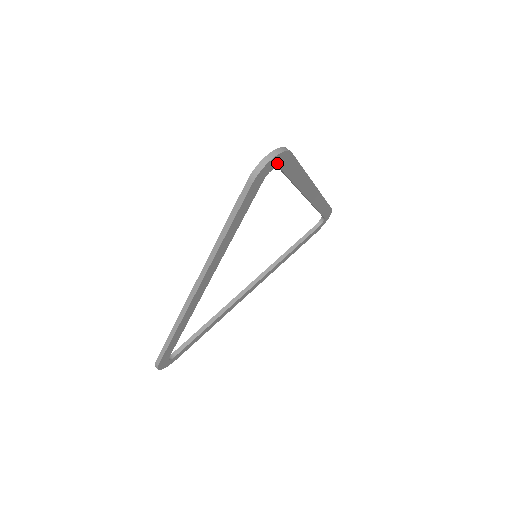
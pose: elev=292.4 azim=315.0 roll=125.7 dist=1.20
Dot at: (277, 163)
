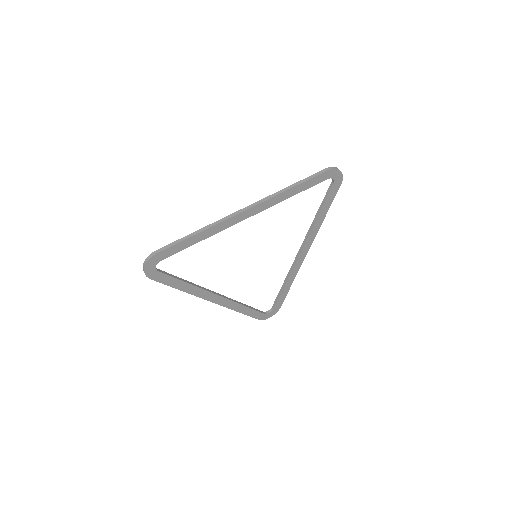
Dot at: (336, 179)
